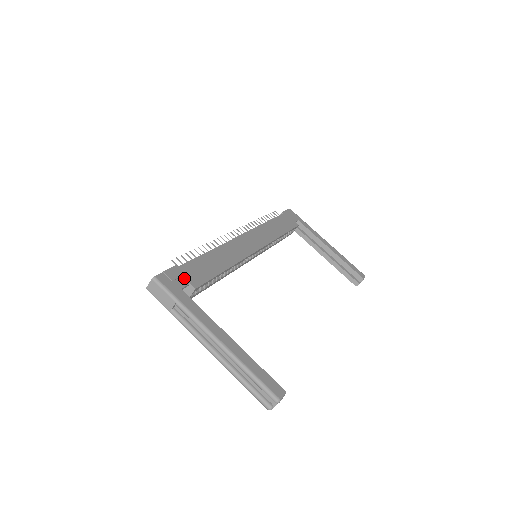
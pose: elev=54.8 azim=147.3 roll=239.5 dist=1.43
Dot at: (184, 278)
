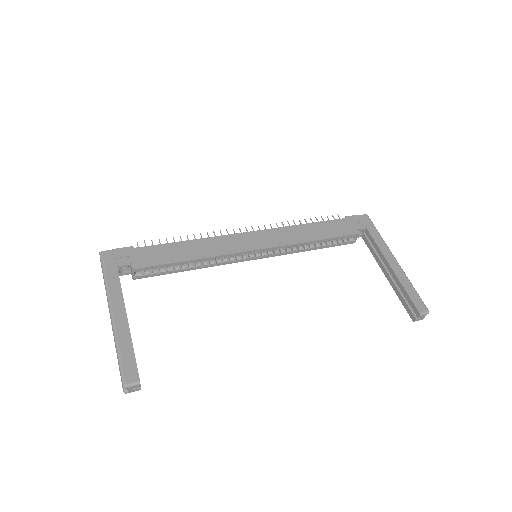
Dot at: (130, 258)
